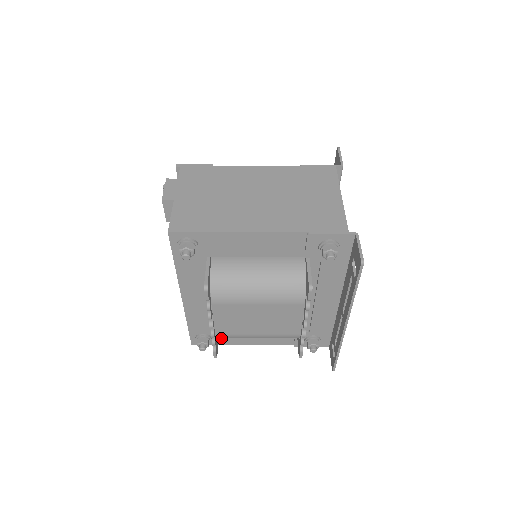
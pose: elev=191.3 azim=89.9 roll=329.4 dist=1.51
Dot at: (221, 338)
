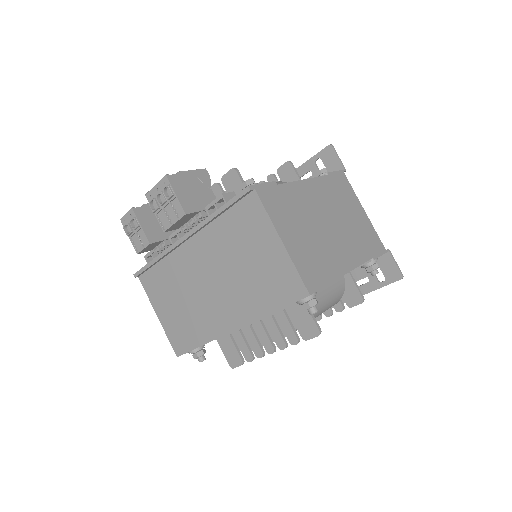
Dot at: occluded
